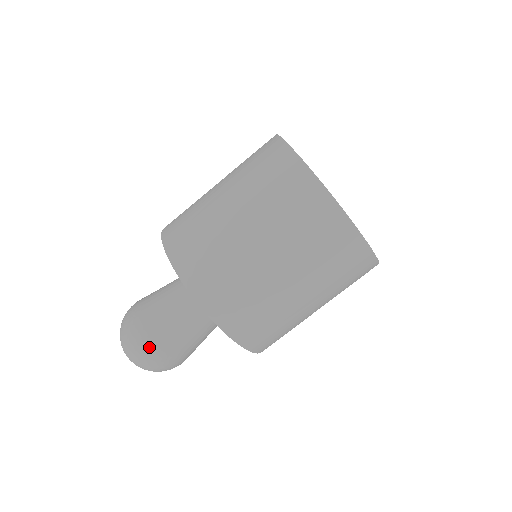
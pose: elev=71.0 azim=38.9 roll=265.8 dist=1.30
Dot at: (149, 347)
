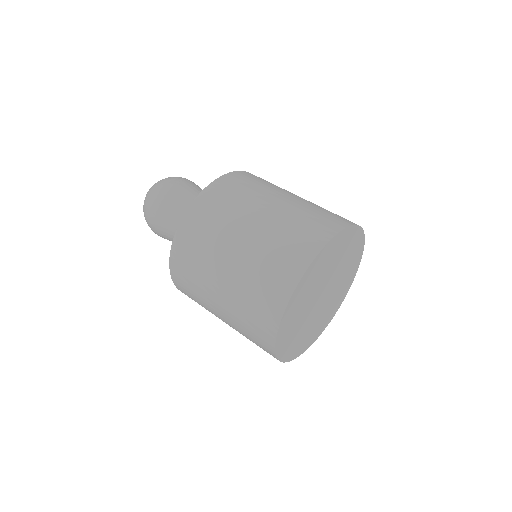
Dot at: (154, 231)
